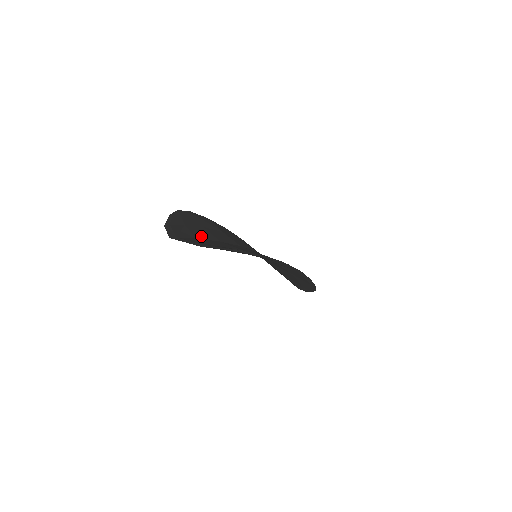
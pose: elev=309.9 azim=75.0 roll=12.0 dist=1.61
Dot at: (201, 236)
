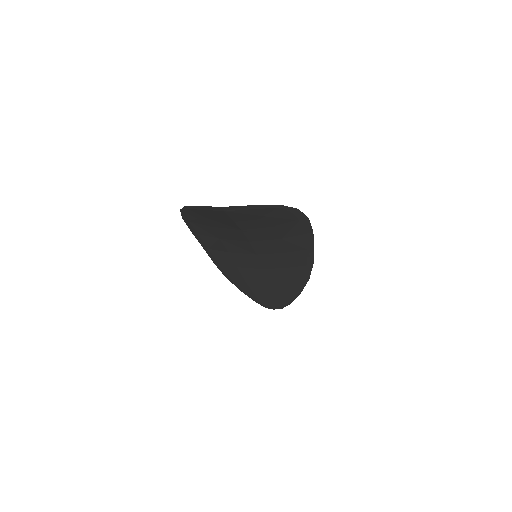
Dot at: occluded
